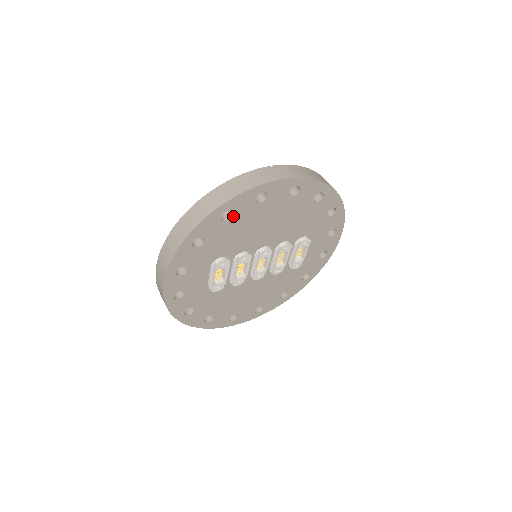
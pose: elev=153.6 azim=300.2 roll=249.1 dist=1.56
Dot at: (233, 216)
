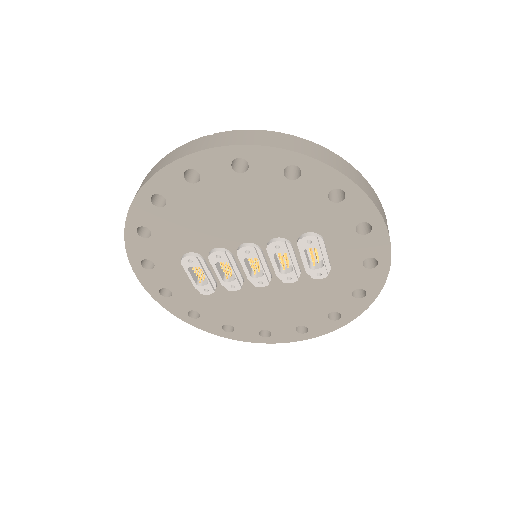
Dot at: (168, 201)
